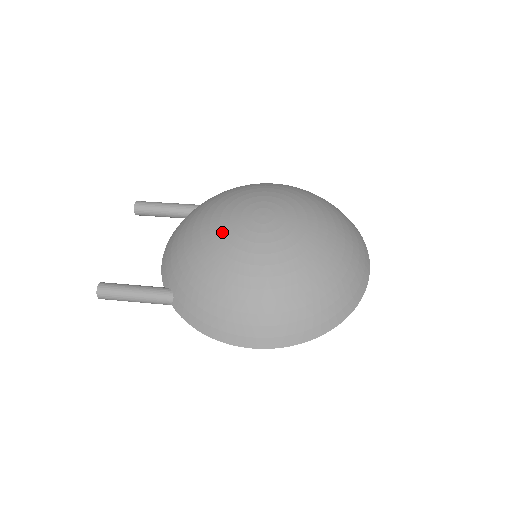
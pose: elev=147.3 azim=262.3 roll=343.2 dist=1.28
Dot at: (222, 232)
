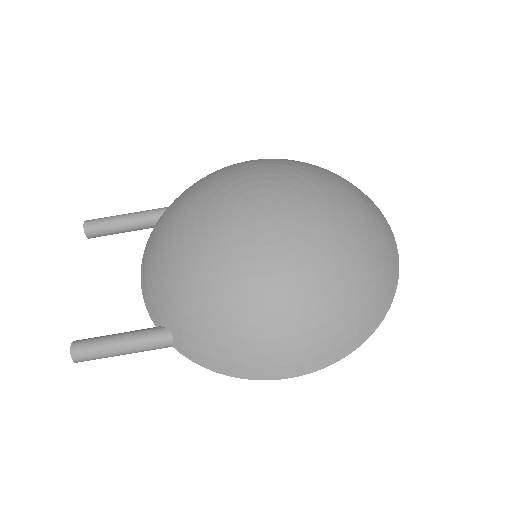
Dot at: (215, 242)
